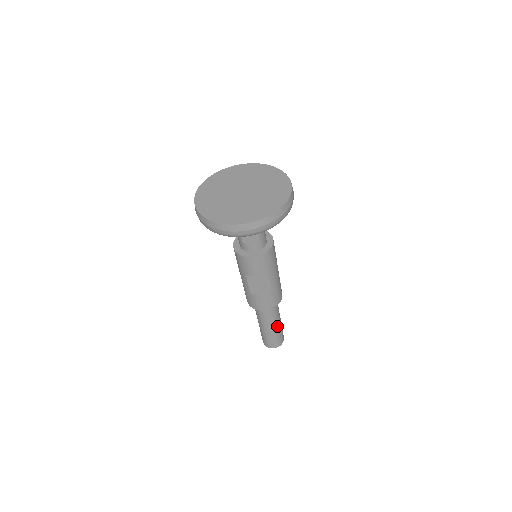
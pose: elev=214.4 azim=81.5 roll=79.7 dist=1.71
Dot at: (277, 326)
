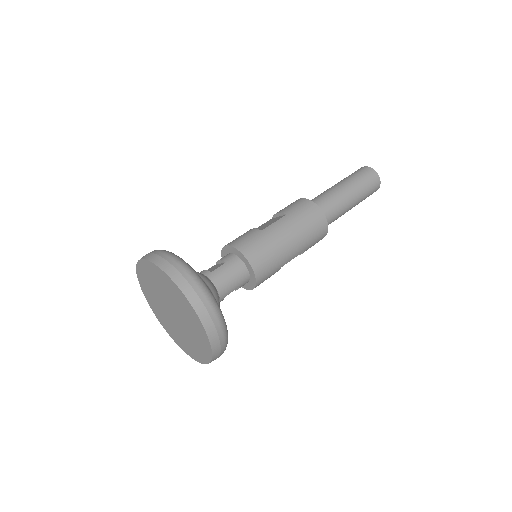
Dot at: (354, 204)
